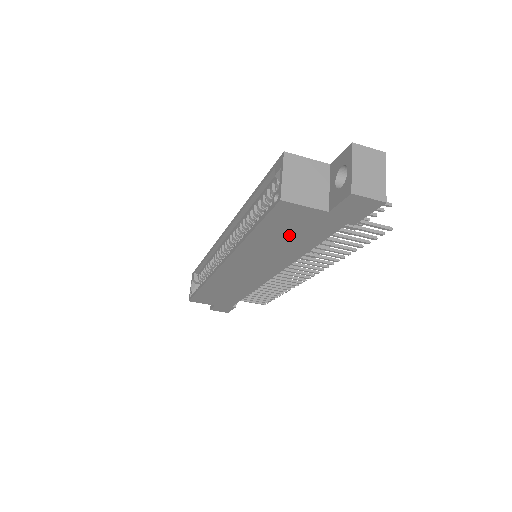
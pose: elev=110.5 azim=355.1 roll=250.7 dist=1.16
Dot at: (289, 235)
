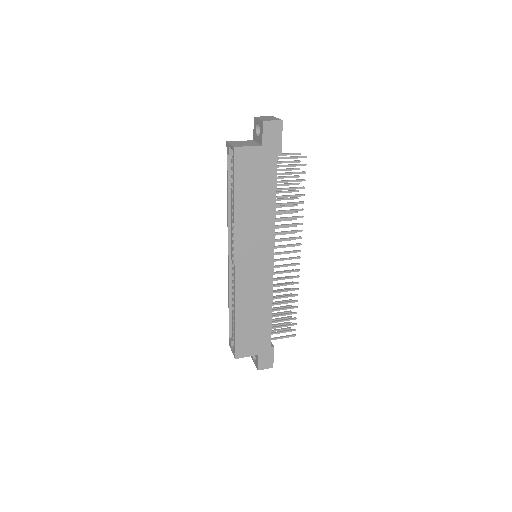
Dot at: (255, 186)
